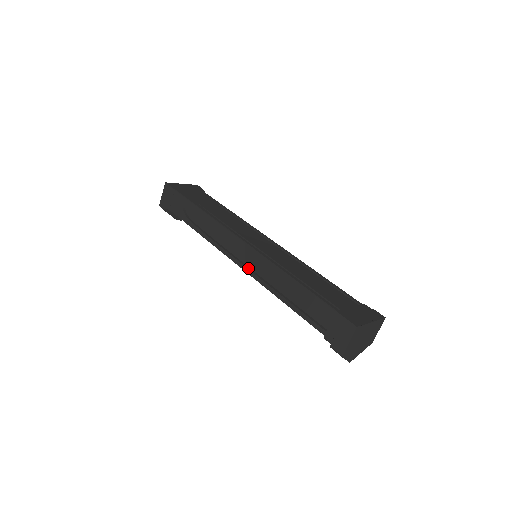
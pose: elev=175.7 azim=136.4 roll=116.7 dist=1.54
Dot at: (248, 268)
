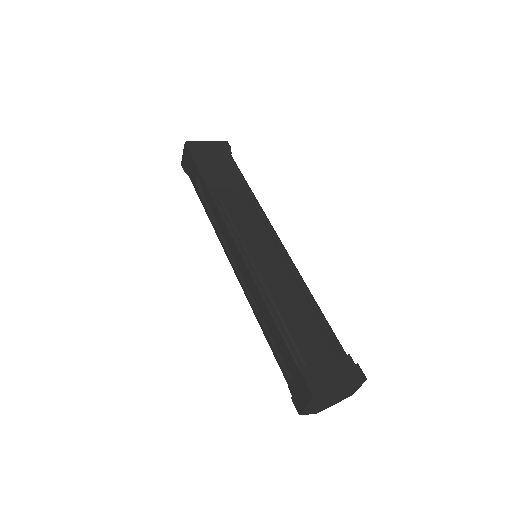
Dot at: (239, 274)
